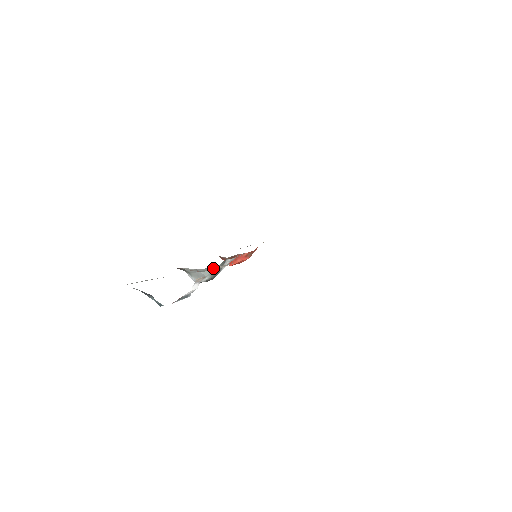
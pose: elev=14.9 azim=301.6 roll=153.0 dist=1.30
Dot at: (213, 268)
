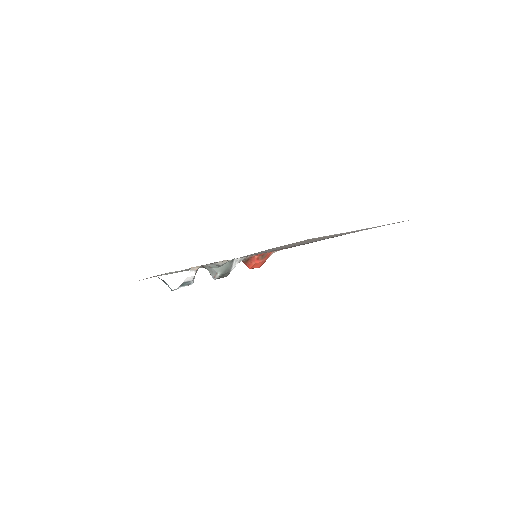
Dot at: (216, 263)
